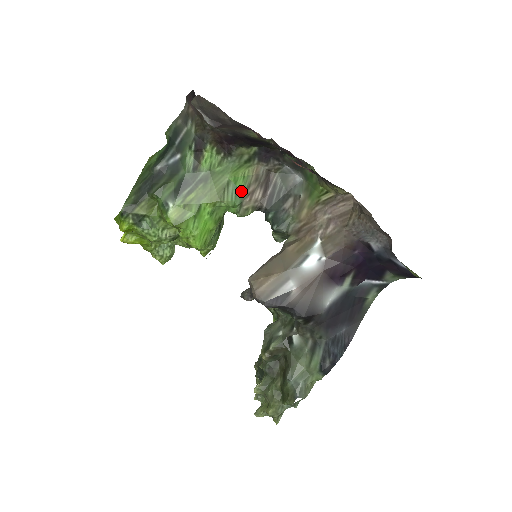
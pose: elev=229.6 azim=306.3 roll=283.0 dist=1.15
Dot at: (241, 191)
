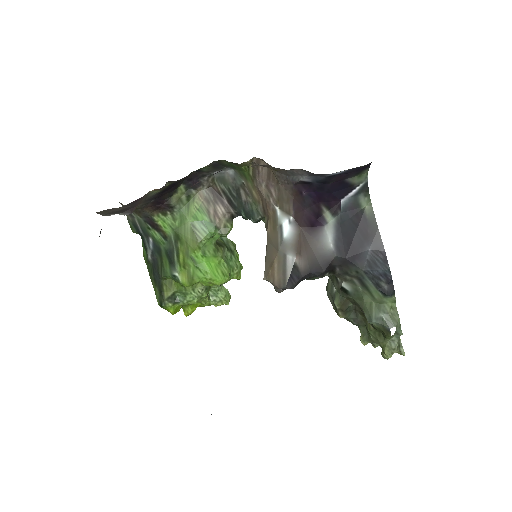
Dot at: (207, 220)
